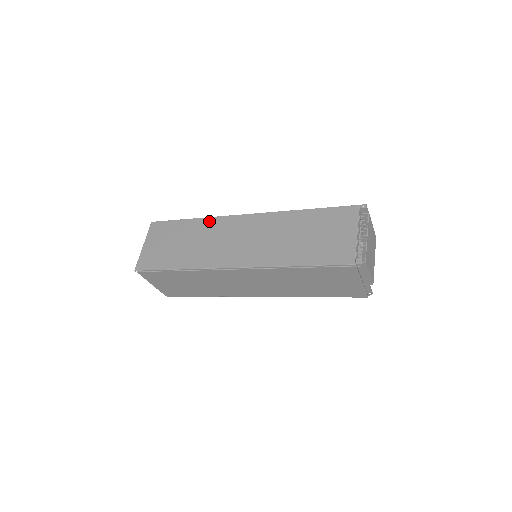
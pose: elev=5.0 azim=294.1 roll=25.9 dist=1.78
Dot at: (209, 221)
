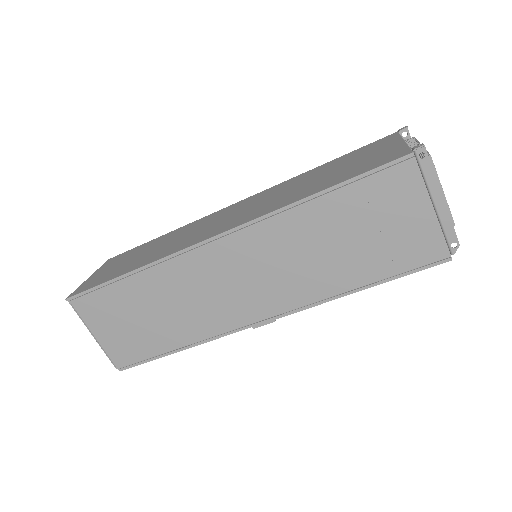
Dot at: (186, 226)
